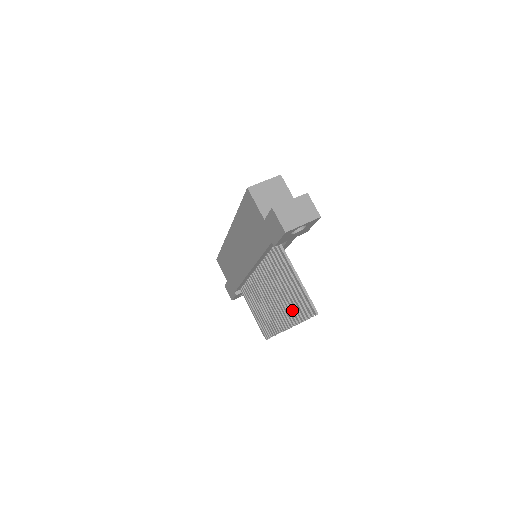
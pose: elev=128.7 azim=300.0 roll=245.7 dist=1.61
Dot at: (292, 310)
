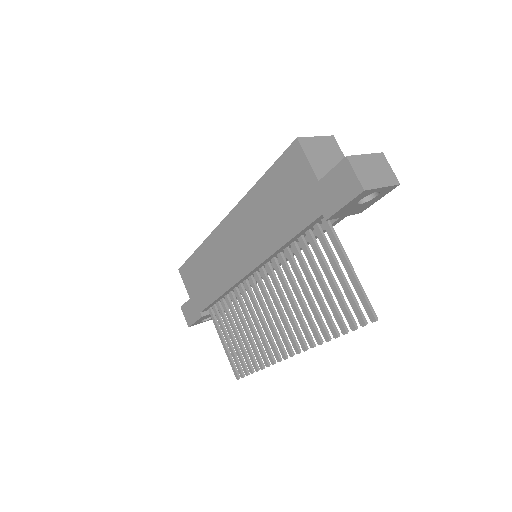
Dot at: (318, 322)
